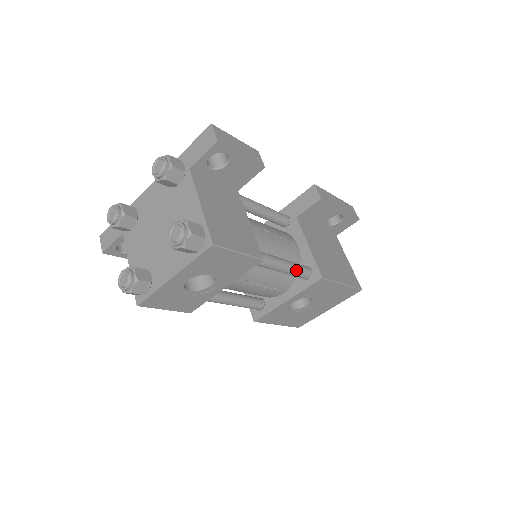
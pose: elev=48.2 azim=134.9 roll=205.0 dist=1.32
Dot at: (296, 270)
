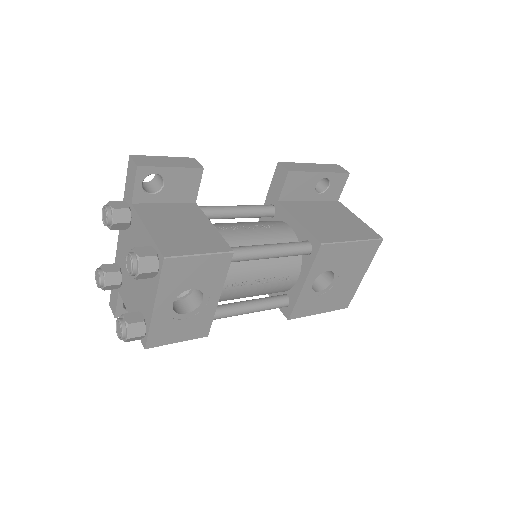
Dot at: (289, 249)
